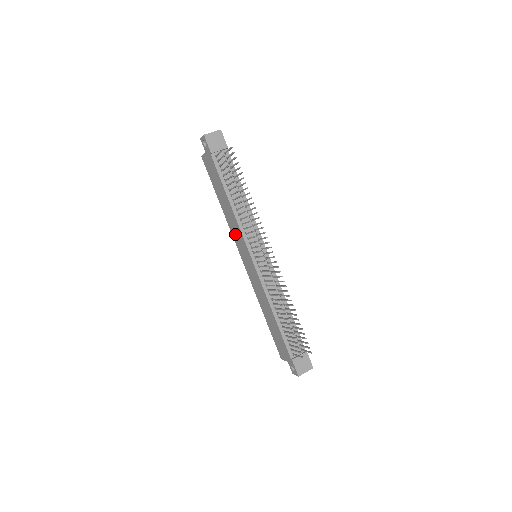
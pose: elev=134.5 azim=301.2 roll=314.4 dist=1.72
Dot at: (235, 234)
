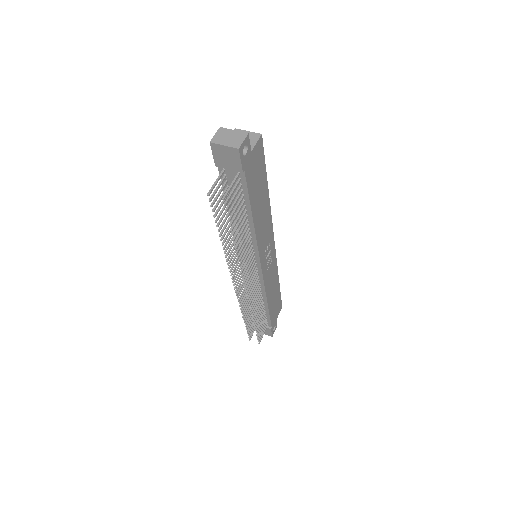
Dot at: occluded
